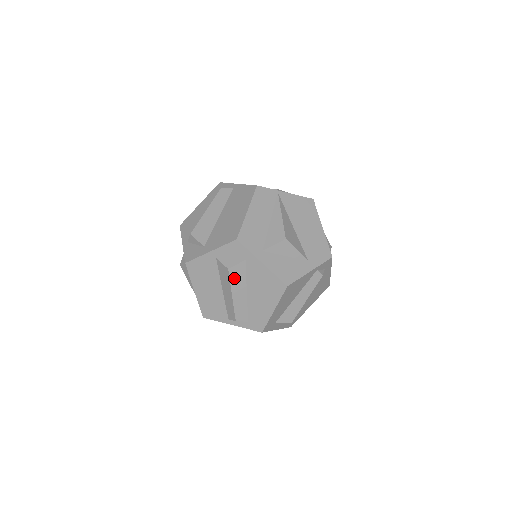
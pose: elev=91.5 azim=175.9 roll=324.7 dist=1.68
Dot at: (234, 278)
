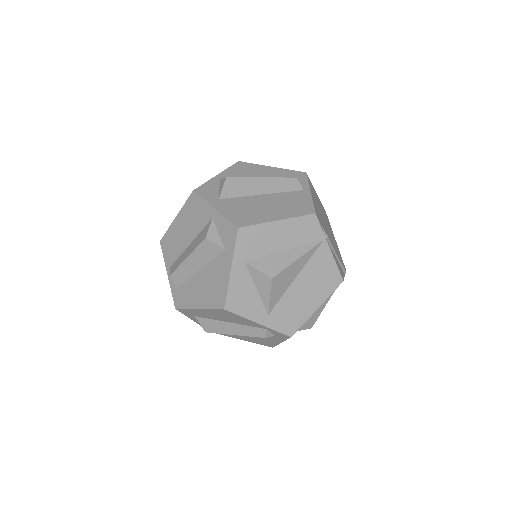
Dot at: (202, 249)
